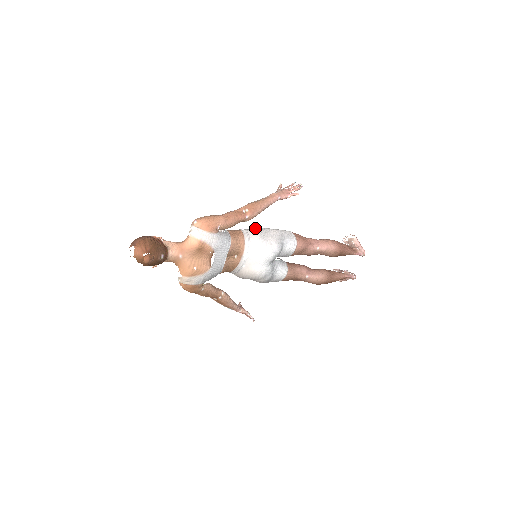
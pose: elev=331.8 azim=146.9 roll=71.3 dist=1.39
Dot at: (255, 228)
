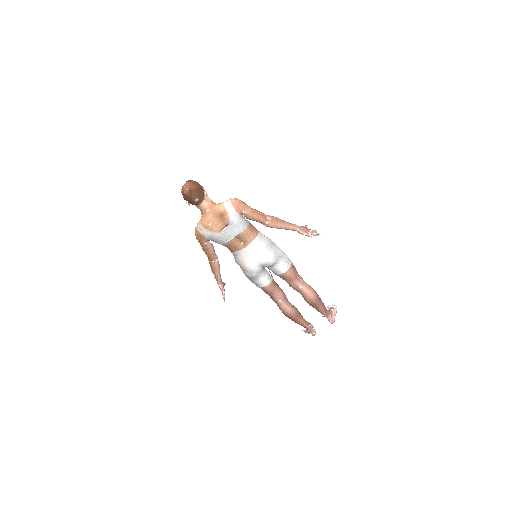
Dot at: occluded
